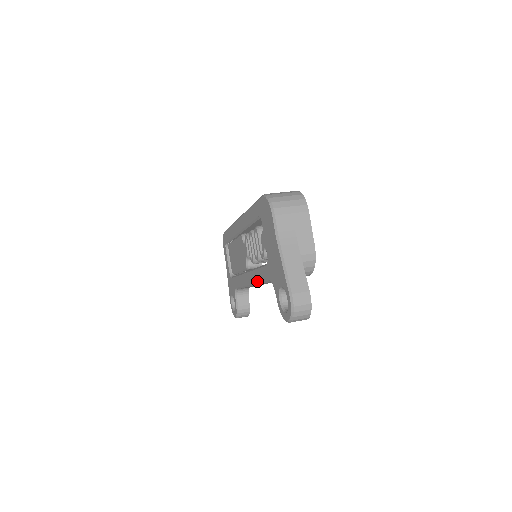
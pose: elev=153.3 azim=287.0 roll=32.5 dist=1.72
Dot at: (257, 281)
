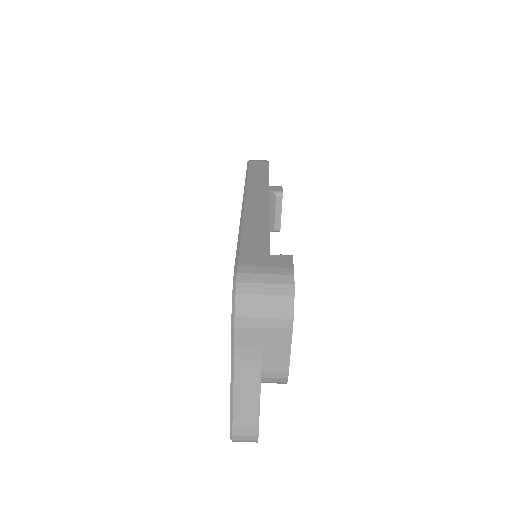
Dot at: occluded
